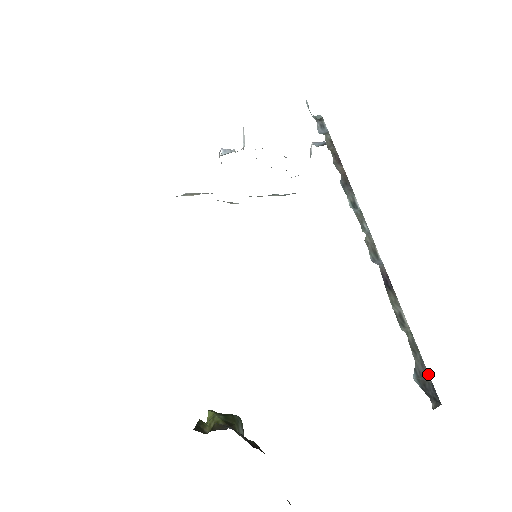
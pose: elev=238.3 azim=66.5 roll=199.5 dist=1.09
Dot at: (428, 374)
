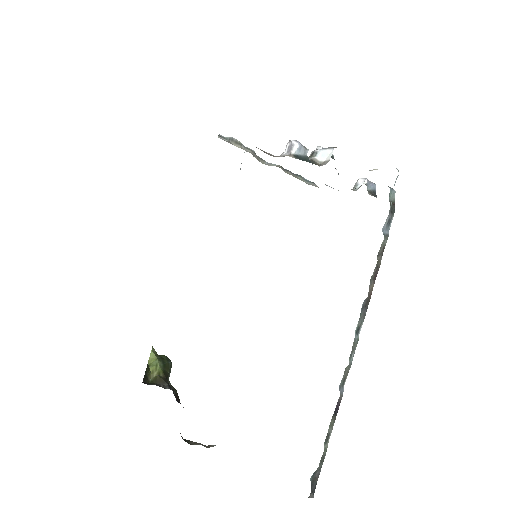
Dot at: occluded
